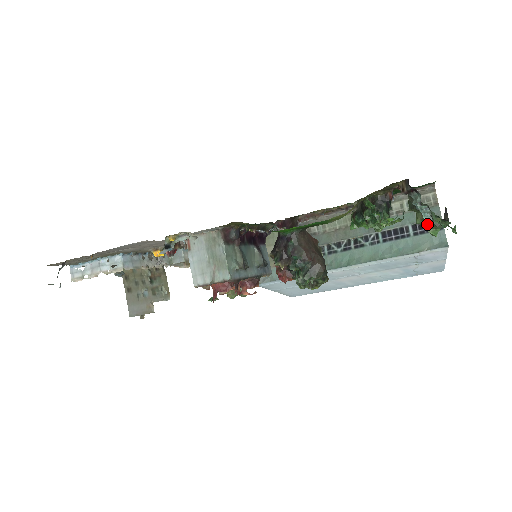
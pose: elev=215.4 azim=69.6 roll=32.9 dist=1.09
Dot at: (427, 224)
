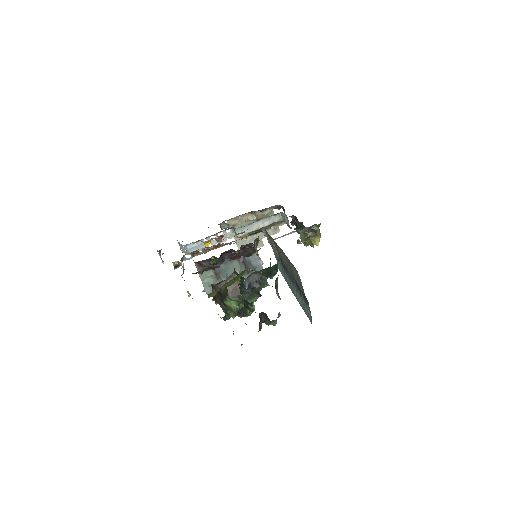
Dot at: occluded
